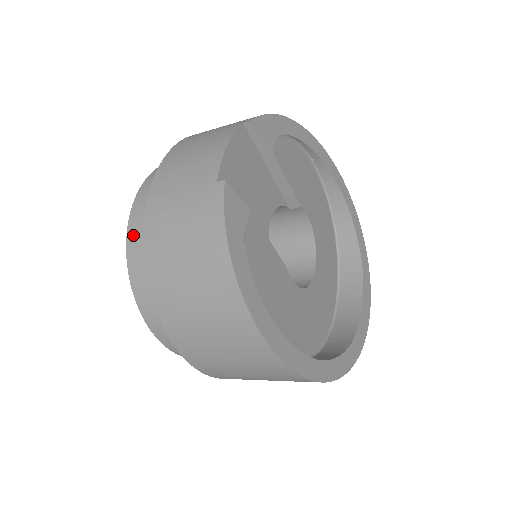
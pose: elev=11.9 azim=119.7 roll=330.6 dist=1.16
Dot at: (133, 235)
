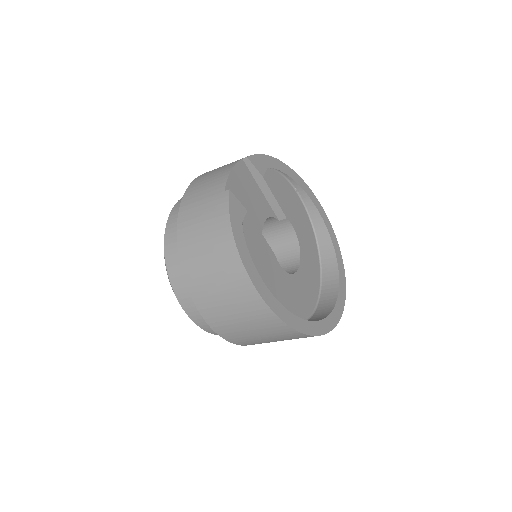
Dot at: (169, 236)
